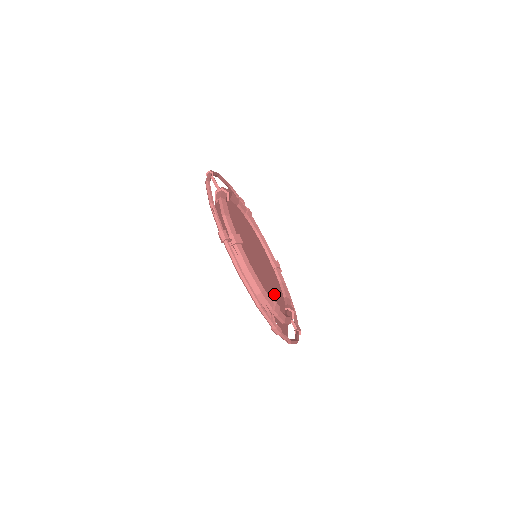
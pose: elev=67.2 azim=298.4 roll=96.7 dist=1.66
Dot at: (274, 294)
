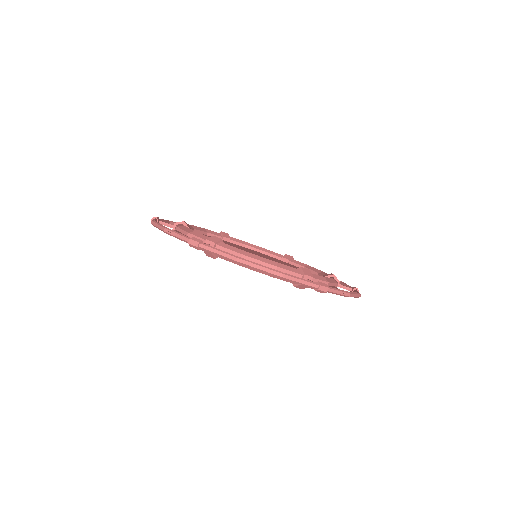
Dot at: occluded
